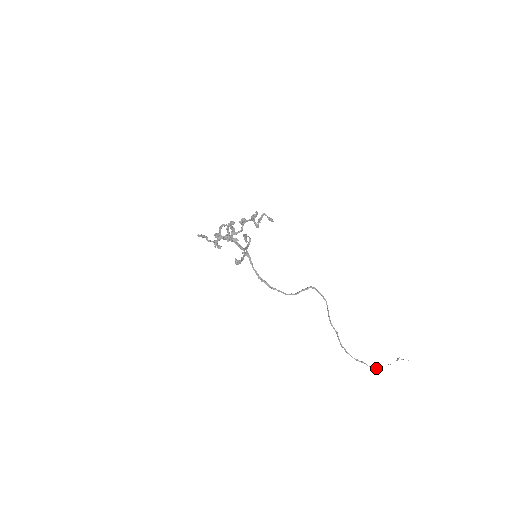
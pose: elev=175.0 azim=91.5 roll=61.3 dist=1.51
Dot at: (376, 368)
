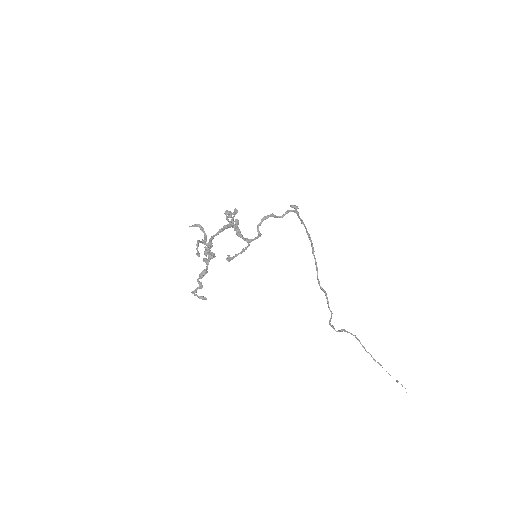
Dot at: (379, 364)
